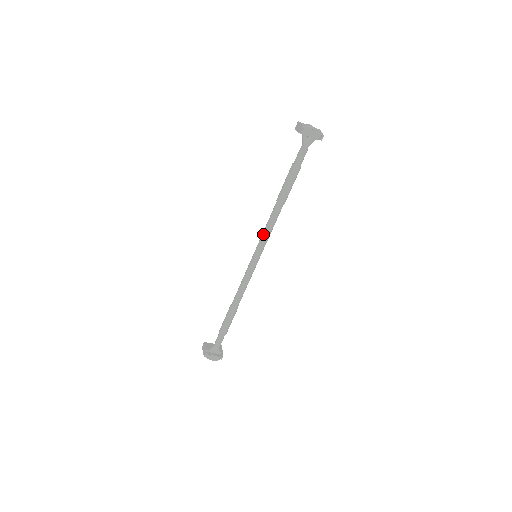
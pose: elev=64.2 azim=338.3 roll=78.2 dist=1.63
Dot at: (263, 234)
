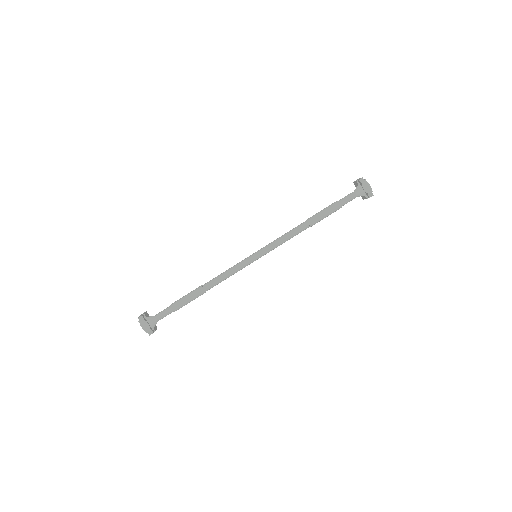
Dot at: (276, 239)
